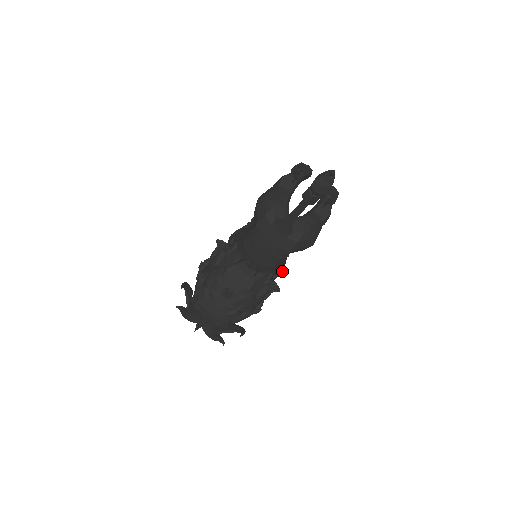
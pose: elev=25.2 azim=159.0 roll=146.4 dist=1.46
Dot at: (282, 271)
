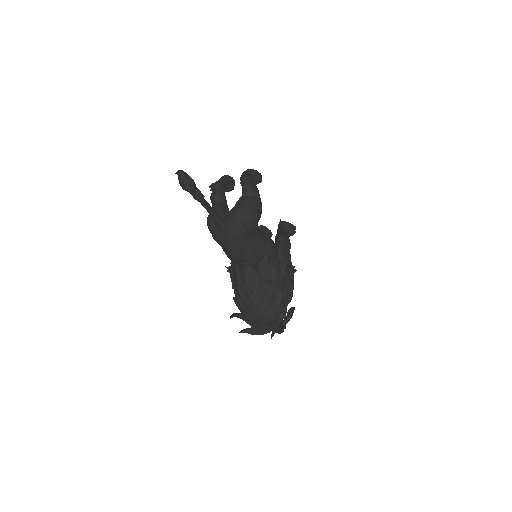
Dot at: (288, 248)
